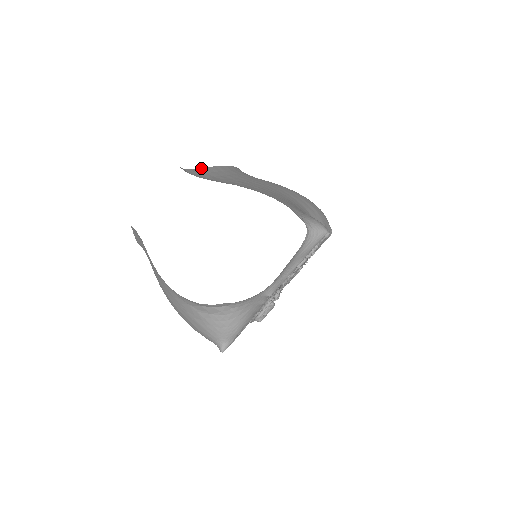
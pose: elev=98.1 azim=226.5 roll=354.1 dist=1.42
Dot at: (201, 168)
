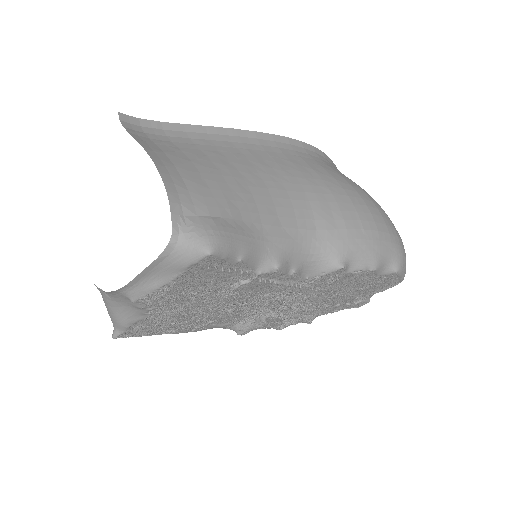
Dot at: (185, 124)
